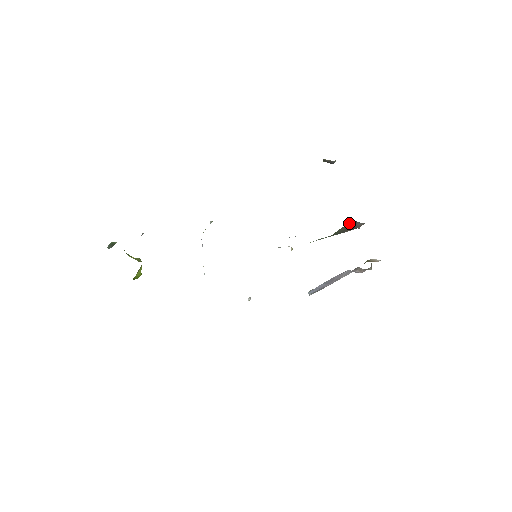
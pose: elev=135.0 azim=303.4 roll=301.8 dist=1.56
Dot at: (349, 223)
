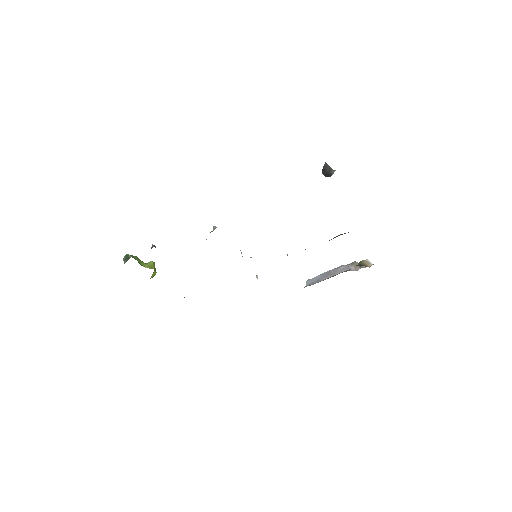
Dot at: occluded
